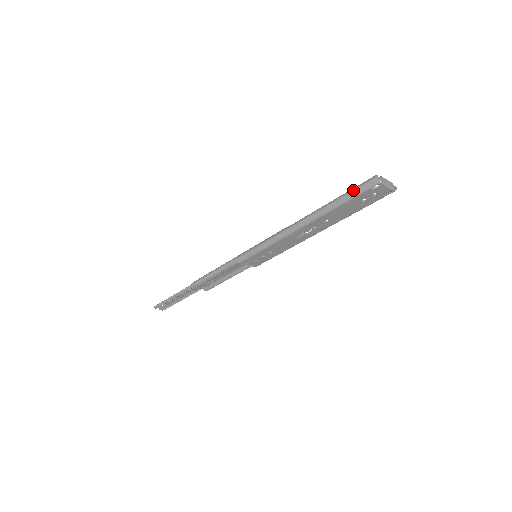
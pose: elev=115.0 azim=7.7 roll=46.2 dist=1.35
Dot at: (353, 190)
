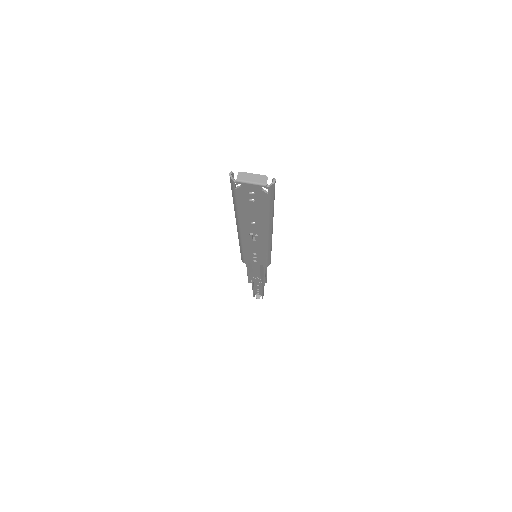
Dot at: occluded
